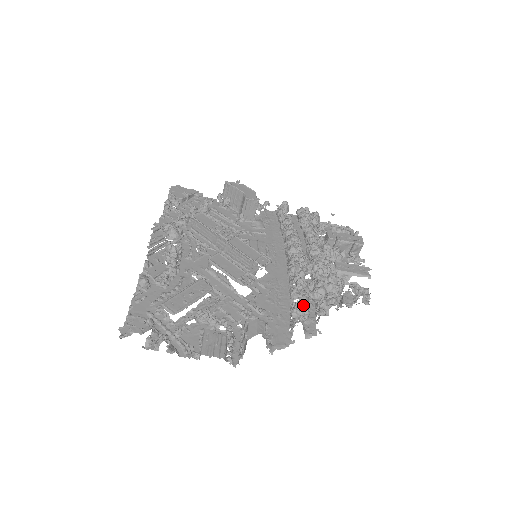
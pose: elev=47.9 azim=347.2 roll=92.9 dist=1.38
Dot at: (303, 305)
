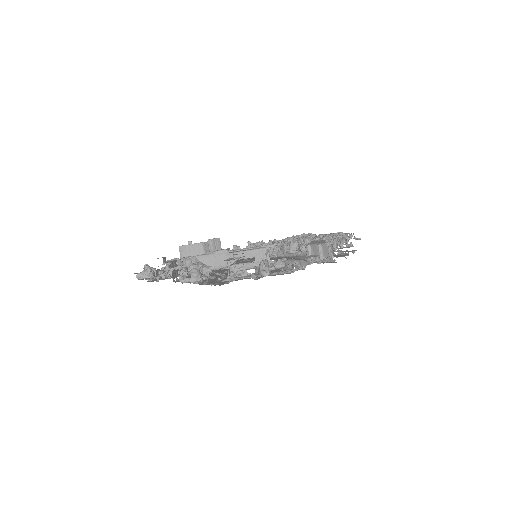
Dot at: (328, 239)
